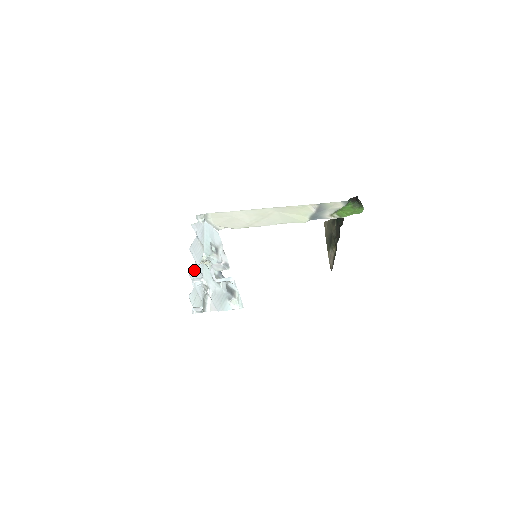
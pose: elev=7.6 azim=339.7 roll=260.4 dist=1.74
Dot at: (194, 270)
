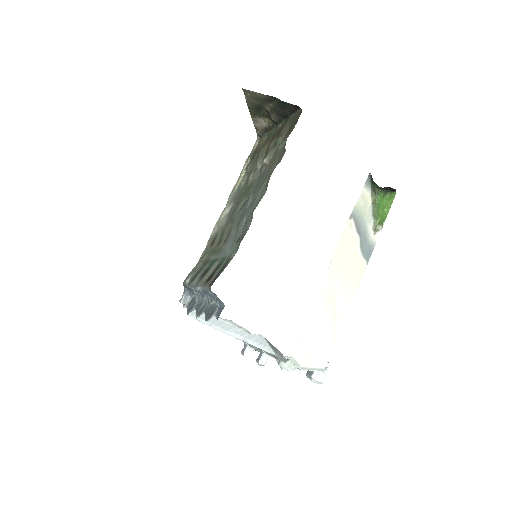
Dot at: occluded
